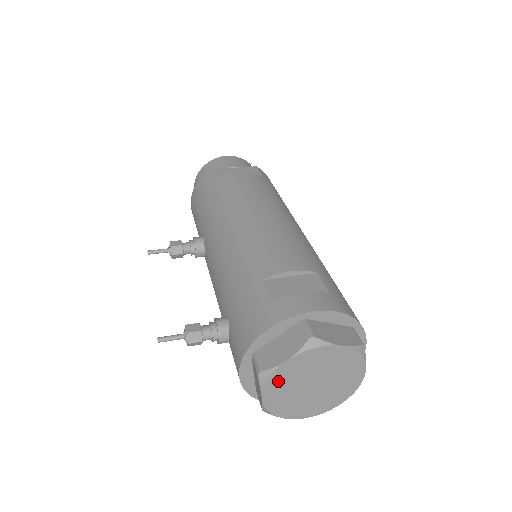
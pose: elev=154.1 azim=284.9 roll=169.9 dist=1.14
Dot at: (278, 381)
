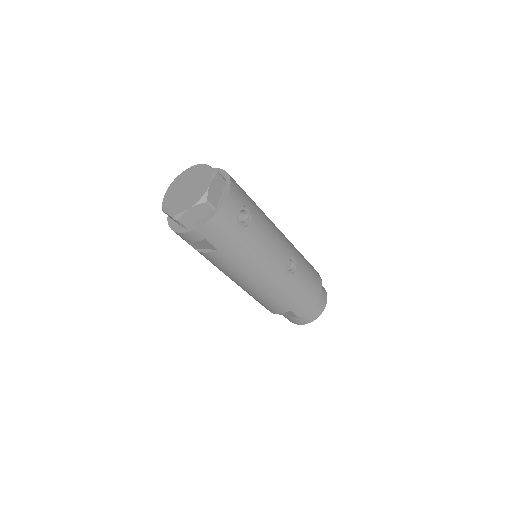
Dot at: (176, 183)
